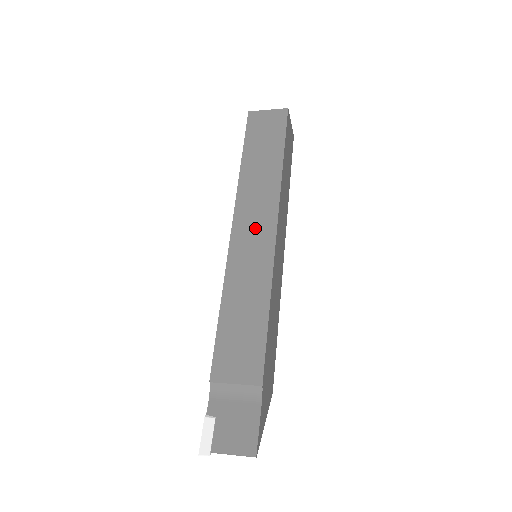
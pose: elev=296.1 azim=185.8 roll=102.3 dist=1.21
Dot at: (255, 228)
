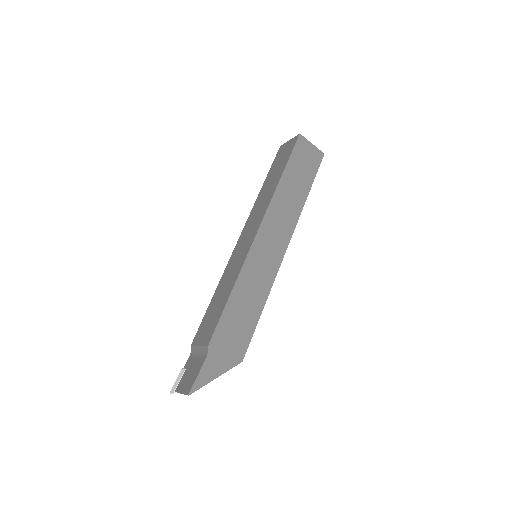
Dot at: (249, 233)
